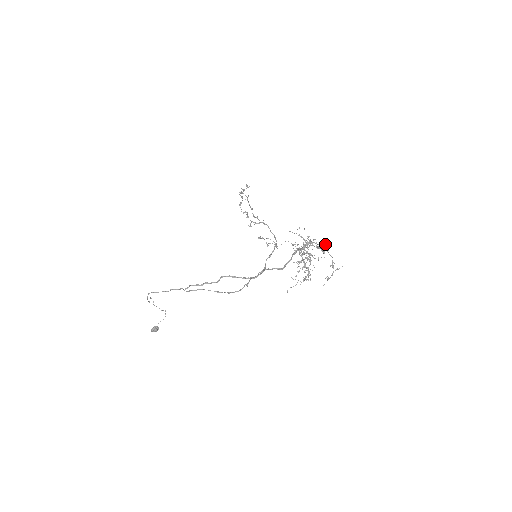
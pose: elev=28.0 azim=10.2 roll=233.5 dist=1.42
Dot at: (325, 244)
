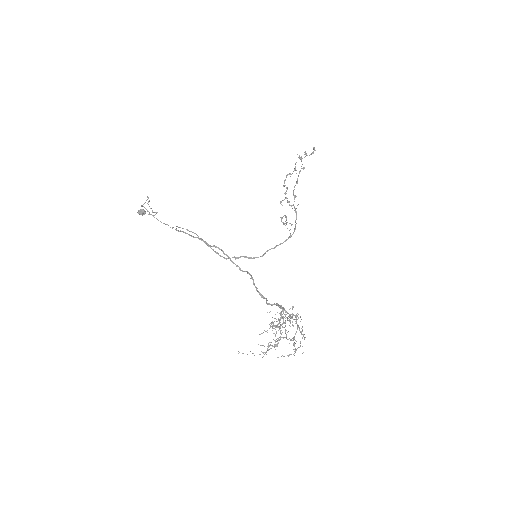
Dot at: (303, 335)
